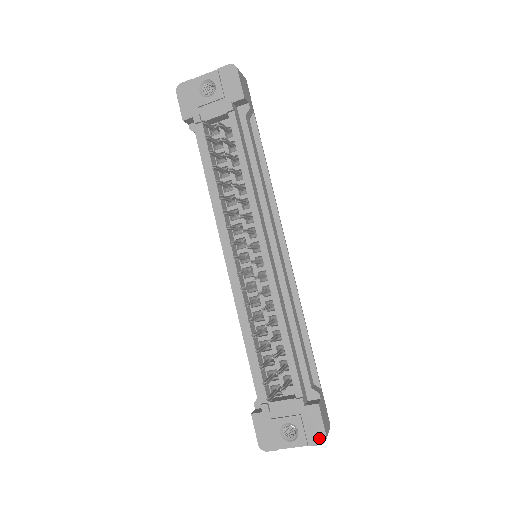
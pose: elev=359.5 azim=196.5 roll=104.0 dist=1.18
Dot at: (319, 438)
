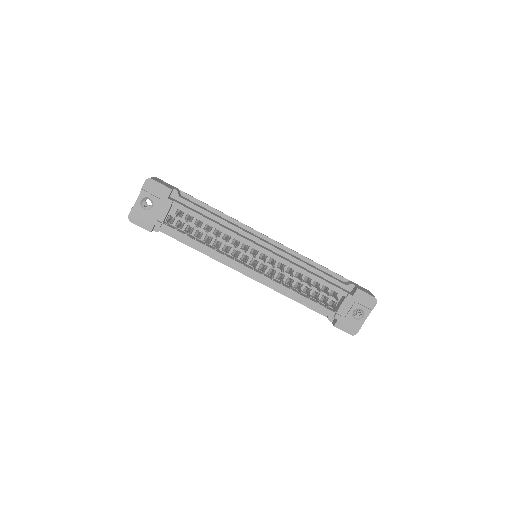
Dot at: (373, 302)
